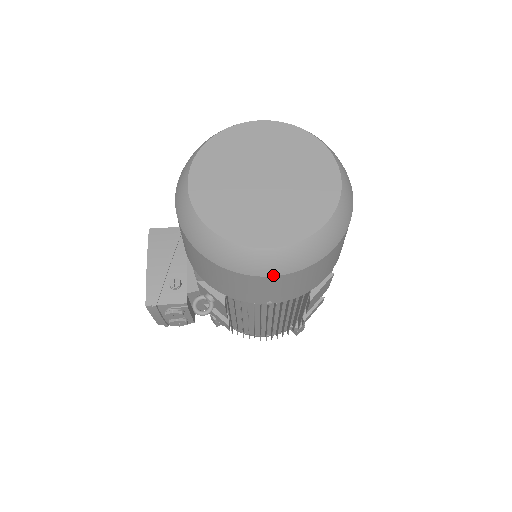
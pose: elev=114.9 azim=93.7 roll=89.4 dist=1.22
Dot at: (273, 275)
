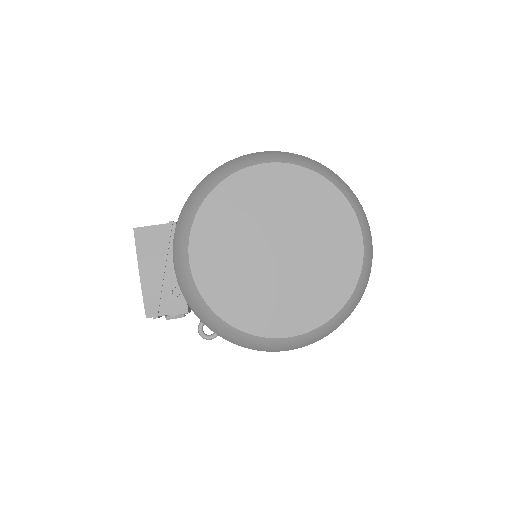
Dot at: occluded
